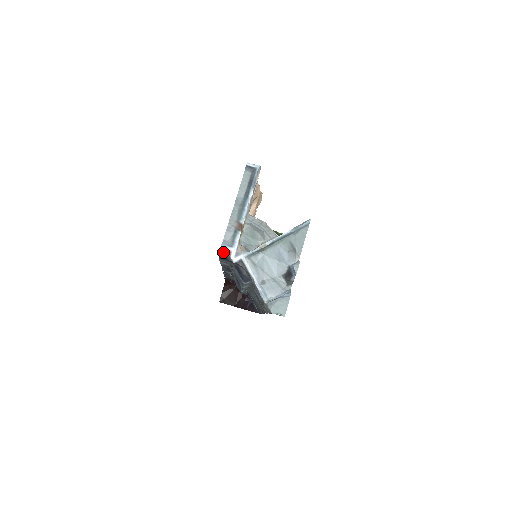
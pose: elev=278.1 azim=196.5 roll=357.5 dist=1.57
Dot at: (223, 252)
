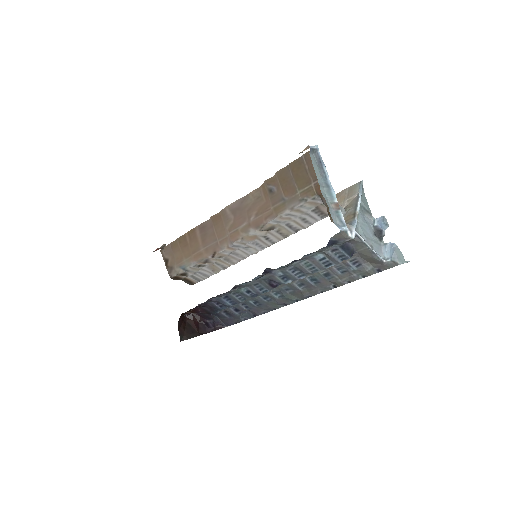
Dot at: (338, 235)
